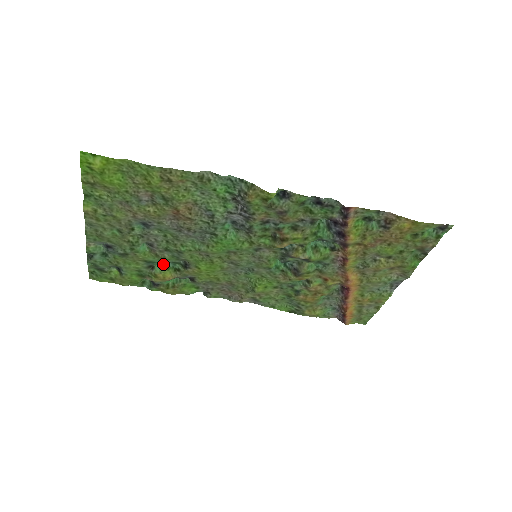
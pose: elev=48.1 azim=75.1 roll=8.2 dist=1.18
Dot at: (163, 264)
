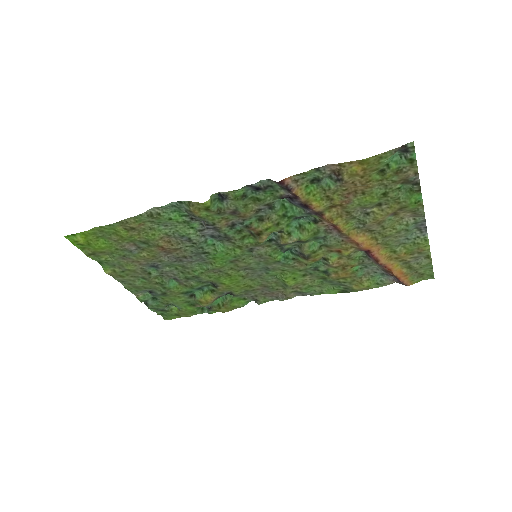
Dot at: (200, 290)
